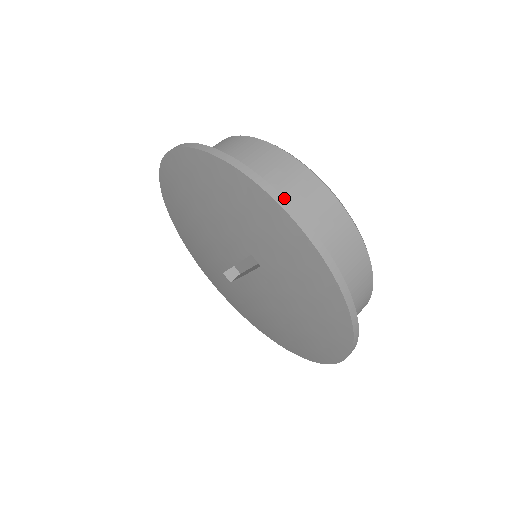
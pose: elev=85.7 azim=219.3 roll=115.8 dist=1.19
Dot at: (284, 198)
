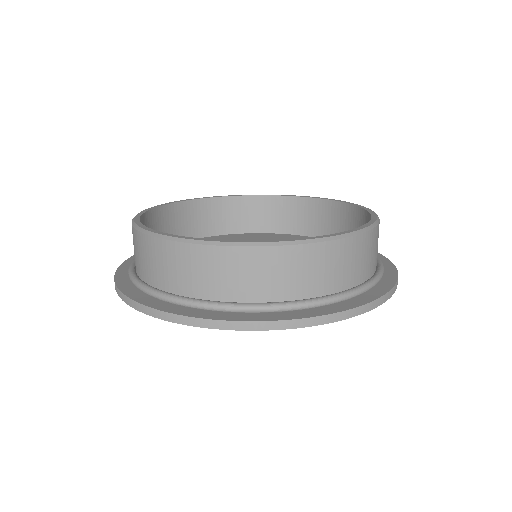
Dot at: (216, 320)
